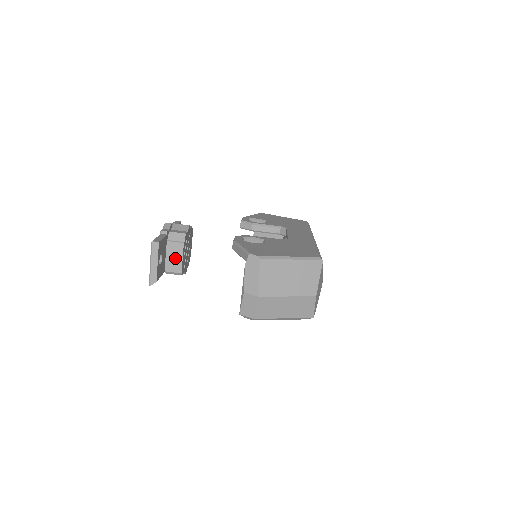
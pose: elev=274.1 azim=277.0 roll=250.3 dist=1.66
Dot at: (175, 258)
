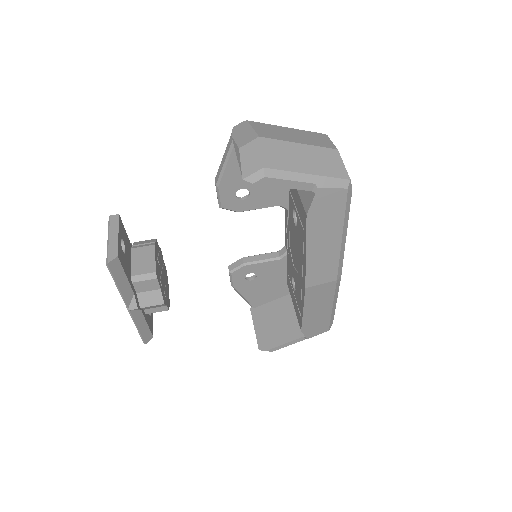
Dot at: (144, 257)
